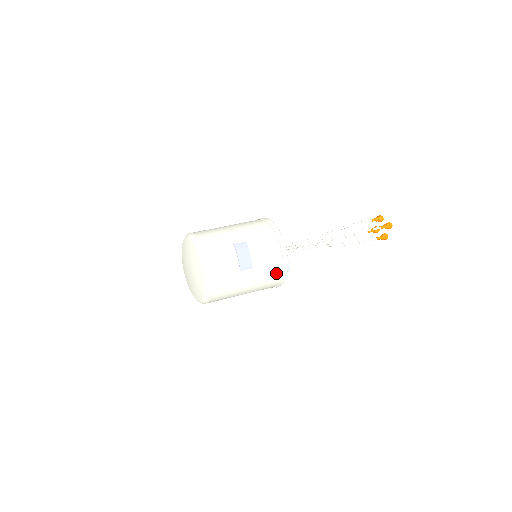
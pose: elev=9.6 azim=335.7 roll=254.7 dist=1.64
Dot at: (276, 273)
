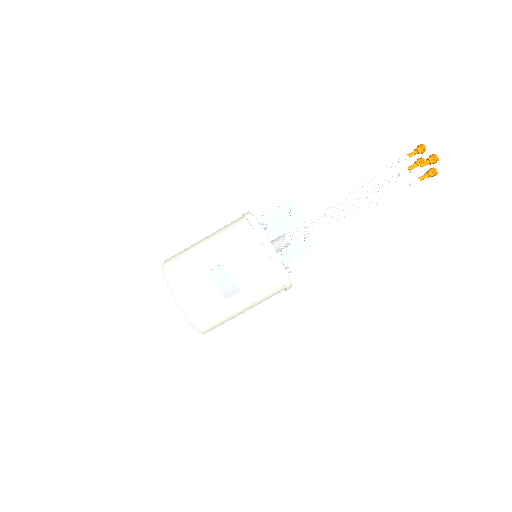
Dot at: (274, 284)
